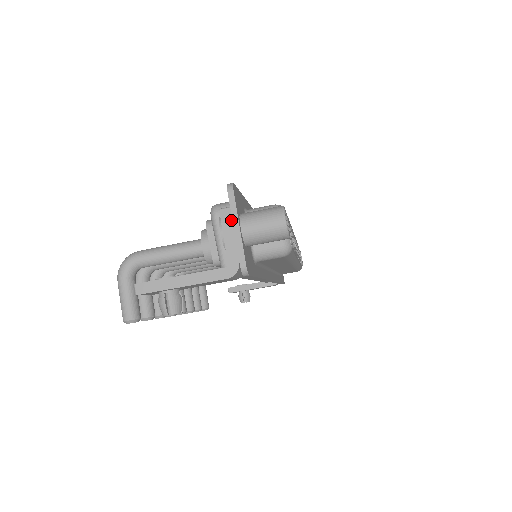
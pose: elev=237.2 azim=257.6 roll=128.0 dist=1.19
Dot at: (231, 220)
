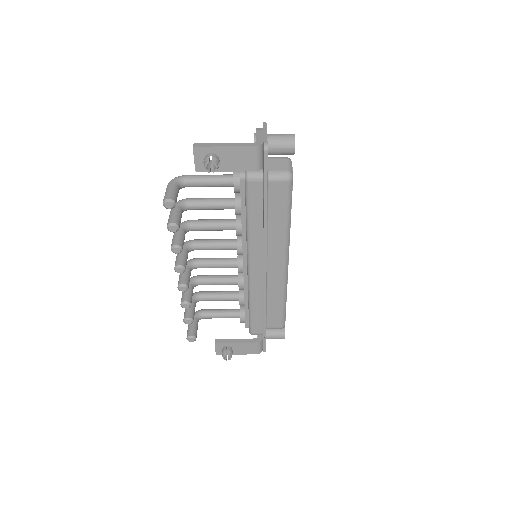
Dot at: (262, 130)
